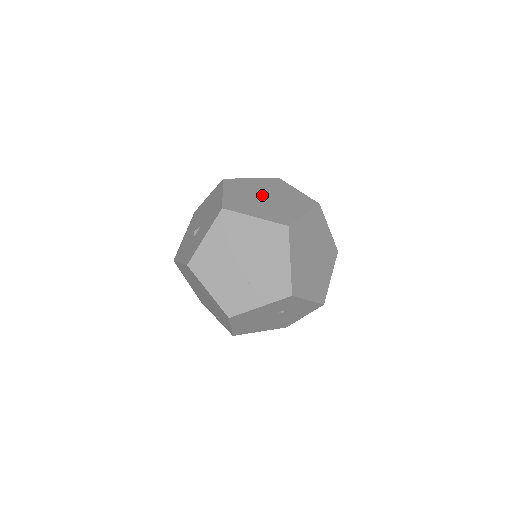
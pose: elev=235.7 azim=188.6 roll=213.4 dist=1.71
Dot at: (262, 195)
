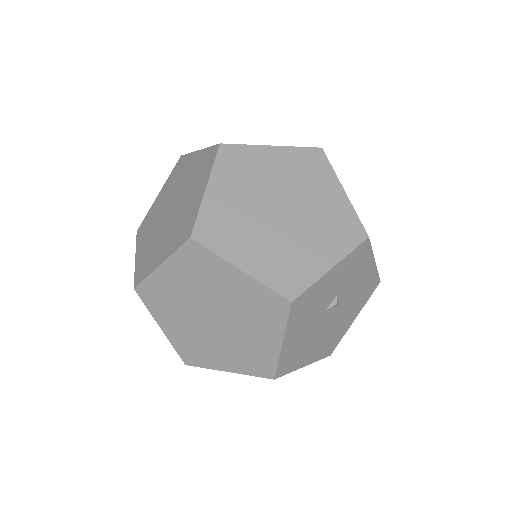
Dot at: (172, 203)
